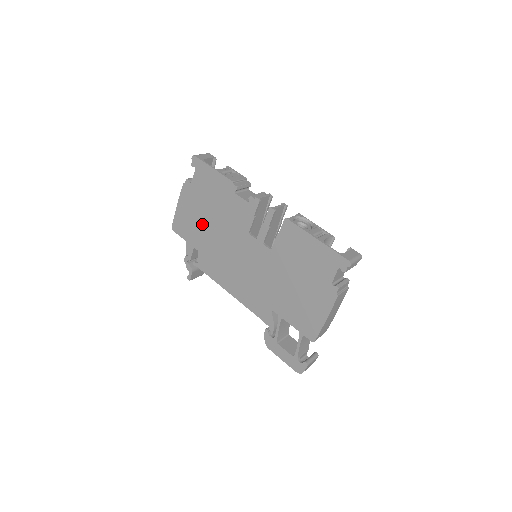
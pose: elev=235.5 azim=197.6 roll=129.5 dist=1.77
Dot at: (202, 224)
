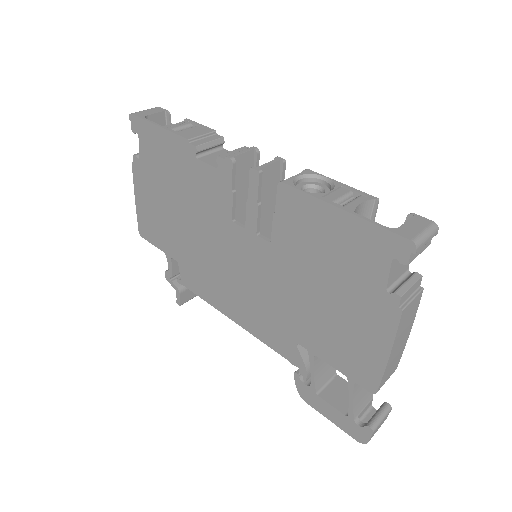
Dot at: (170, 220)
